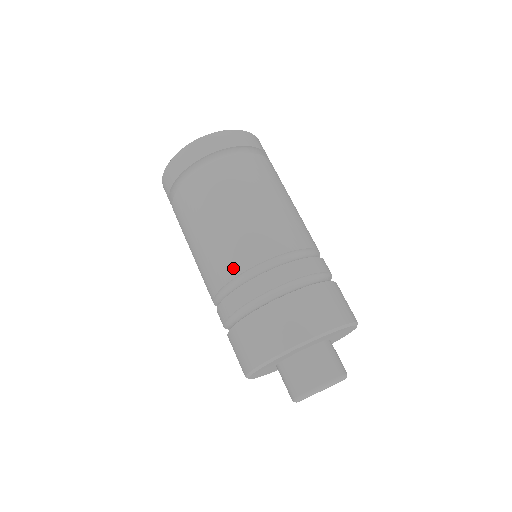
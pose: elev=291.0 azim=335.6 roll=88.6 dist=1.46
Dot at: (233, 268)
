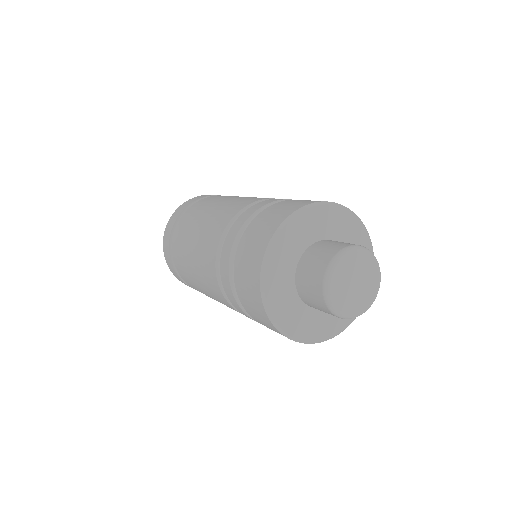
Dot at: (227, 218)
